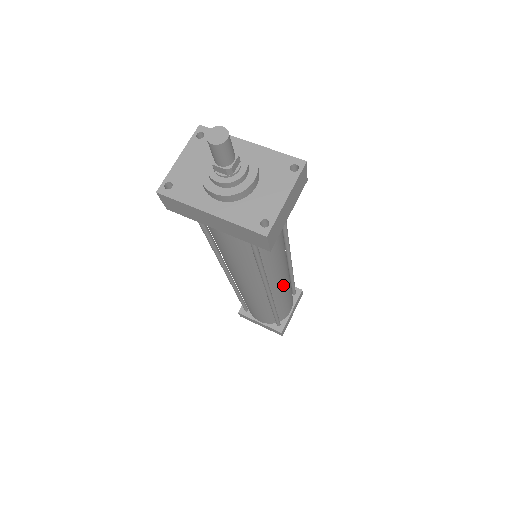
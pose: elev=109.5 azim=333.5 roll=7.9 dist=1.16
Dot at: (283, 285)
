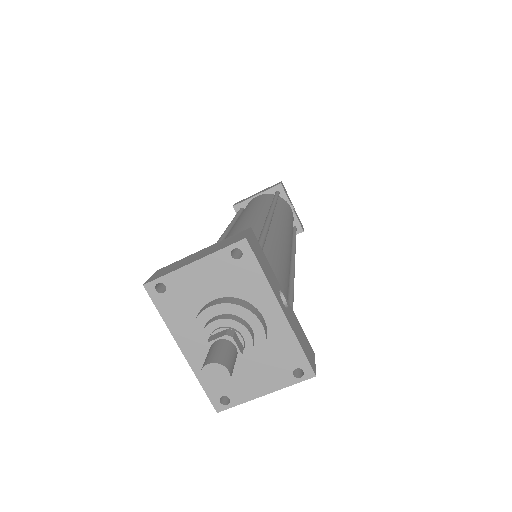
Dot at: occluded
